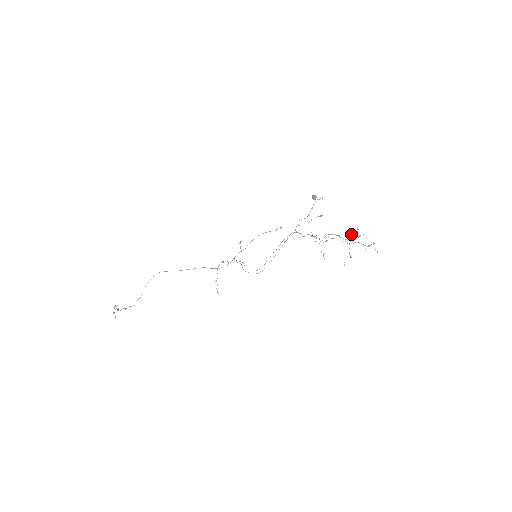
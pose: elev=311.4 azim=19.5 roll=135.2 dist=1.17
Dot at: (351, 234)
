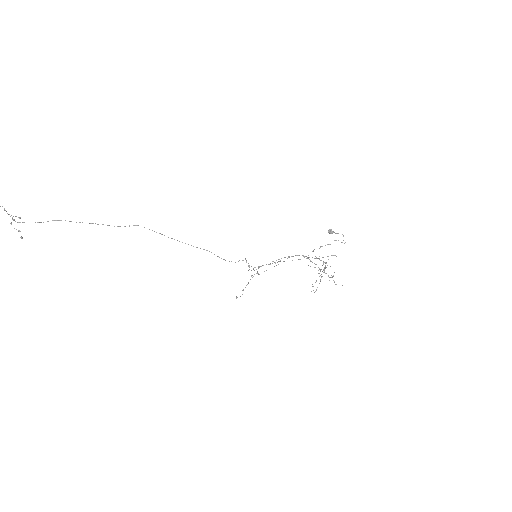
Dot at: (315, 256)
